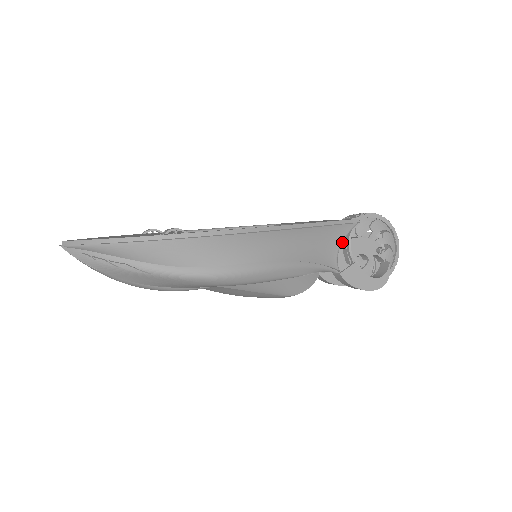
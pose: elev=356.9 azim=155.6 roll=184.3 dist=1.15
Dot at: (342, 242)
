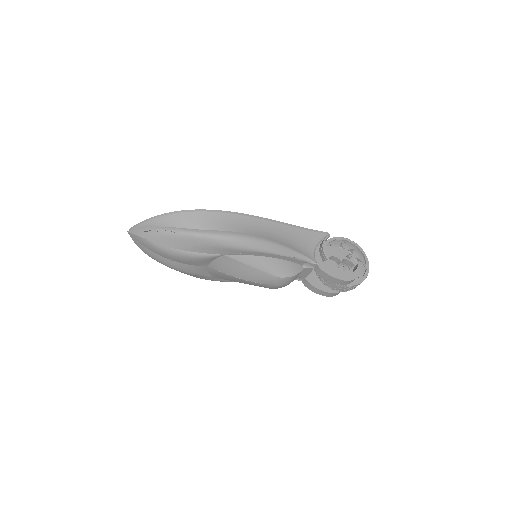
Dot at: (317, 245)
